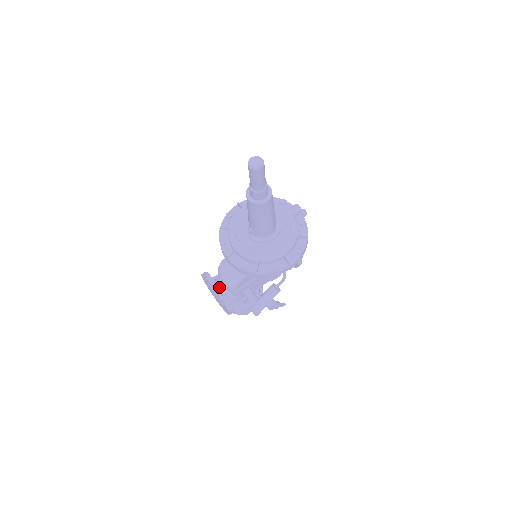
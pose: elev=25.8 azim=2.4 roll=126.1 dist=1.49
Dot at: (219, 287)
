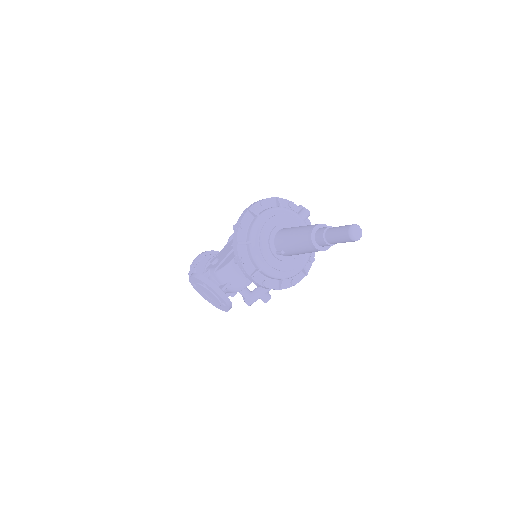
Dot at: (227, 296)
